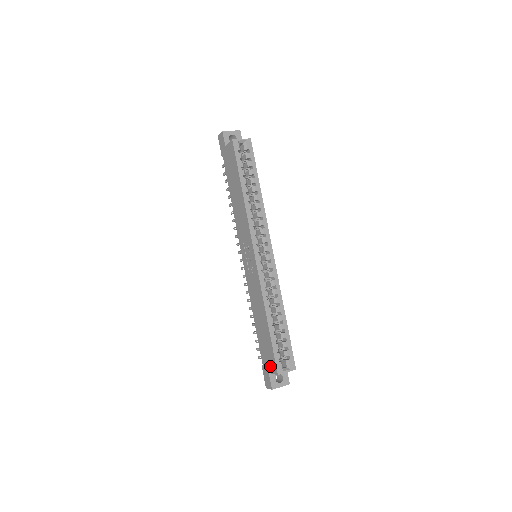
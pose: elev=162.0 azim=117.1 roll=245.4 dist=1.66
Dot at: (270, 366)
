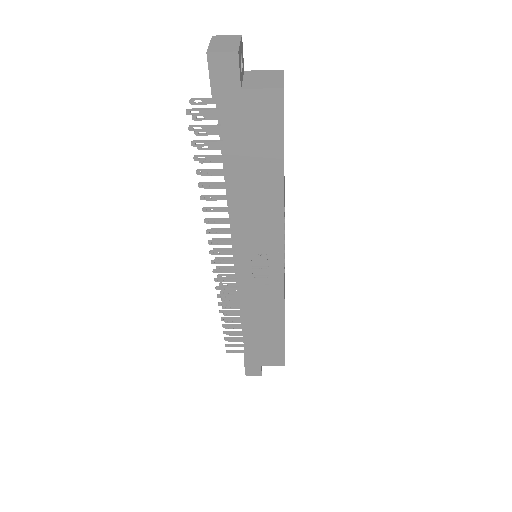
Dot at: (269, 361)
